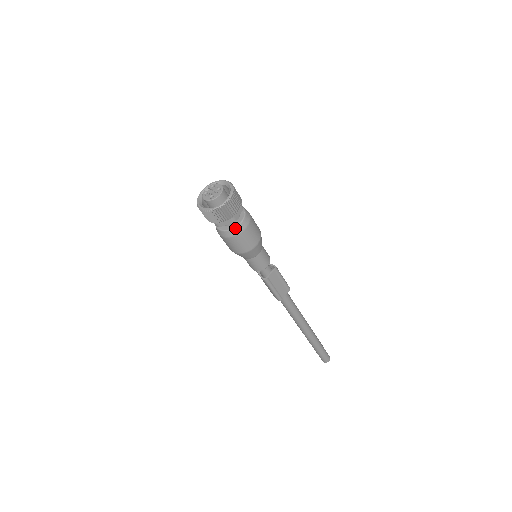
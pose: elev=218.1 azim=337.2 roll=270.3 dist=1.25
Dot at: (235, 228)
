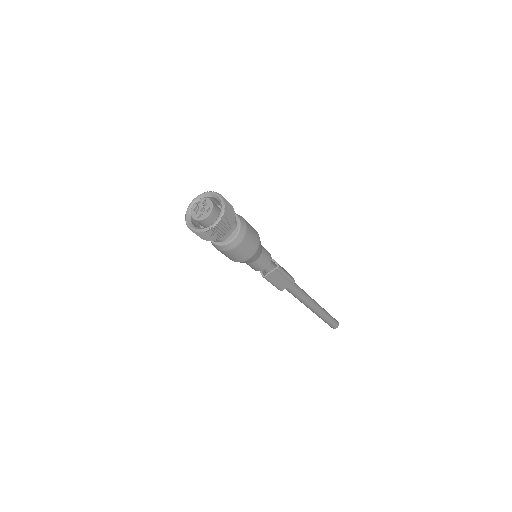
Dot at: (224, 245)
